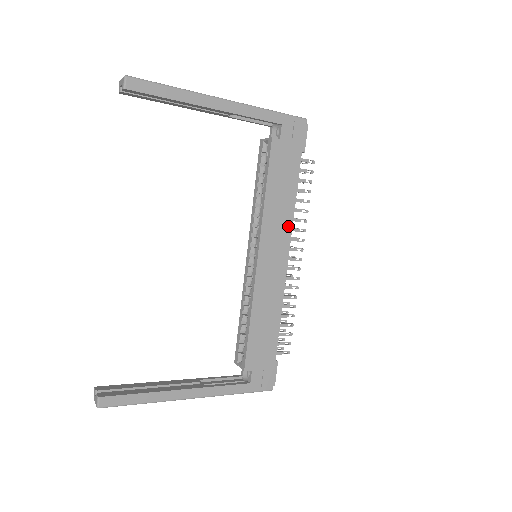
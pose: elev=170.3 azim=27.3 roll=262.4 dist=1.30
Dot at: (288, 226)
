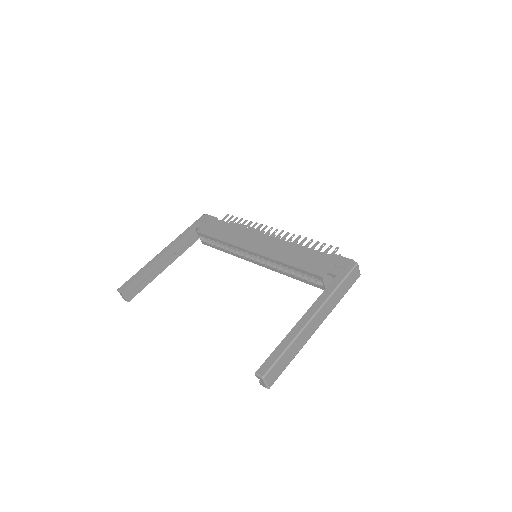
Dot at: (248, 232)
